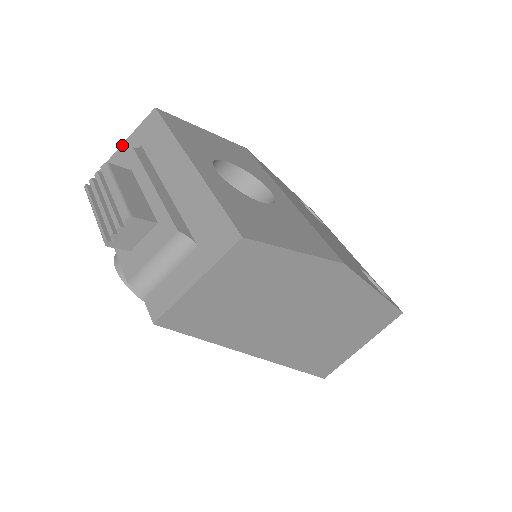
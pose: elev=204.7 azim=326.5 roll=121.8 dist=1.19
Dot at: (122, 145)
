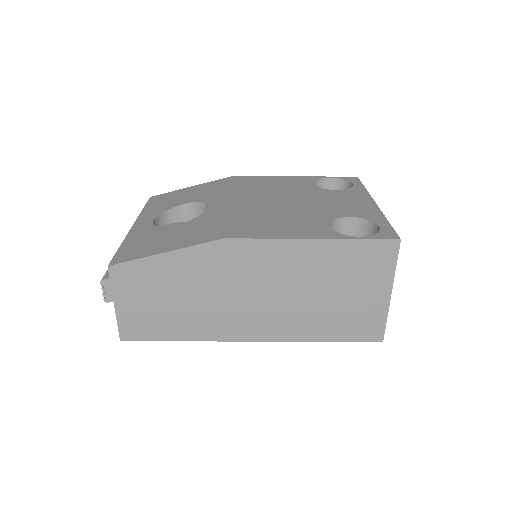
Dot at: occluded
